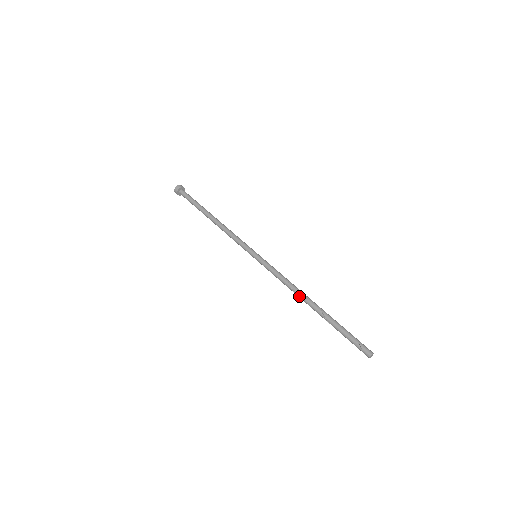
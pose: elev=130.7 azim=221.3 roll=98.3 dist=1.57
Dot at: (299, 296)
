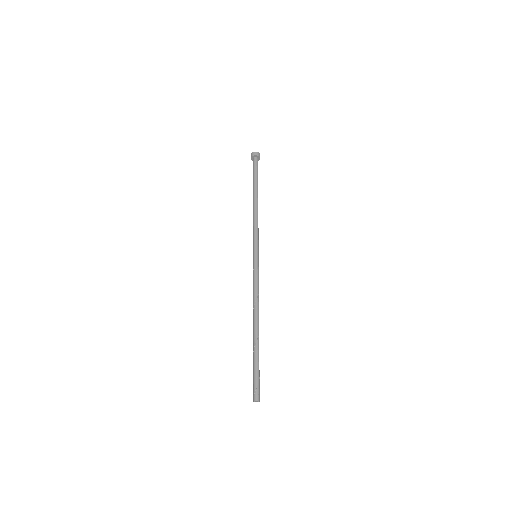
Dot at: (254, 313)
